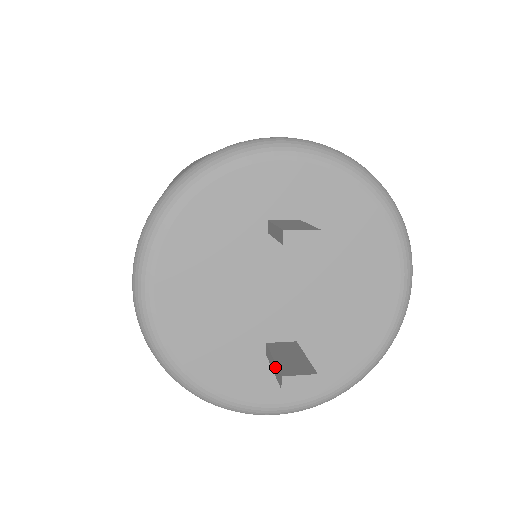
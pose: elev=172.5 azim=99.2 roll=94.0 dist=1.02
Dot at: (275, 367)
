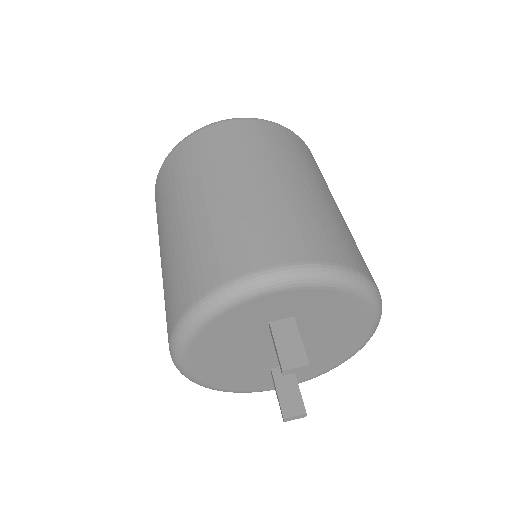
Dot at: (279, 401)
